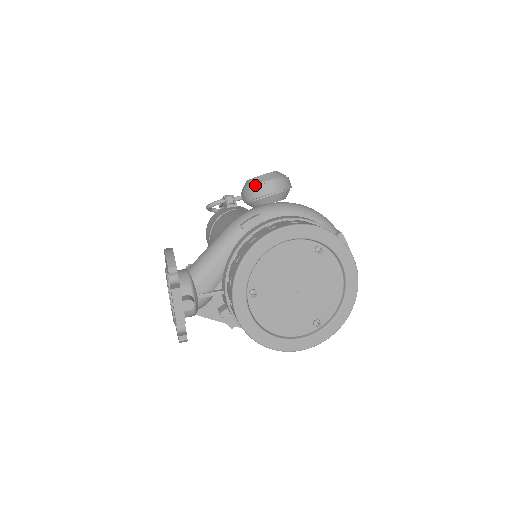
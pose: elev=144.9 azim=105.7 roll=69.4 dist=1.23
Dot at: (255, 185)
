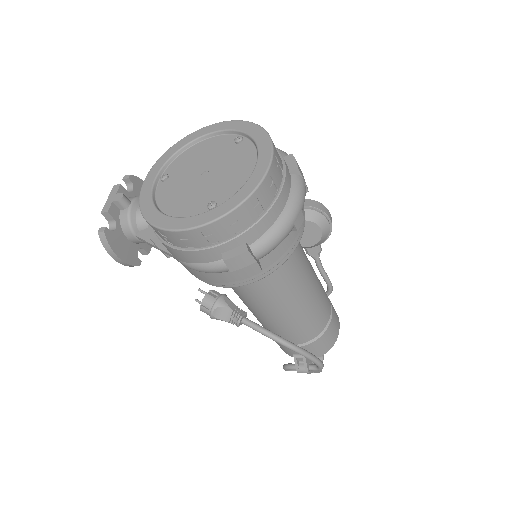
Dot at: occluded
